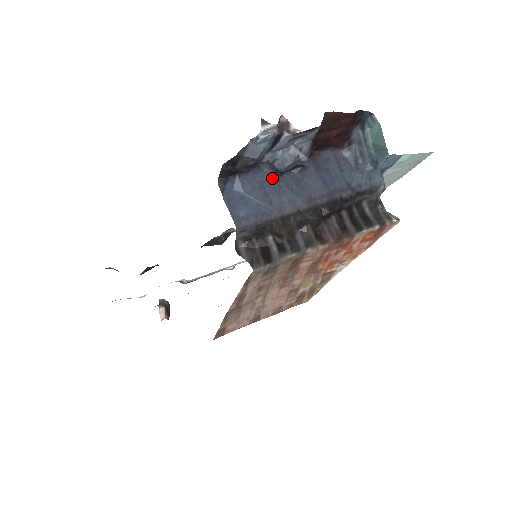
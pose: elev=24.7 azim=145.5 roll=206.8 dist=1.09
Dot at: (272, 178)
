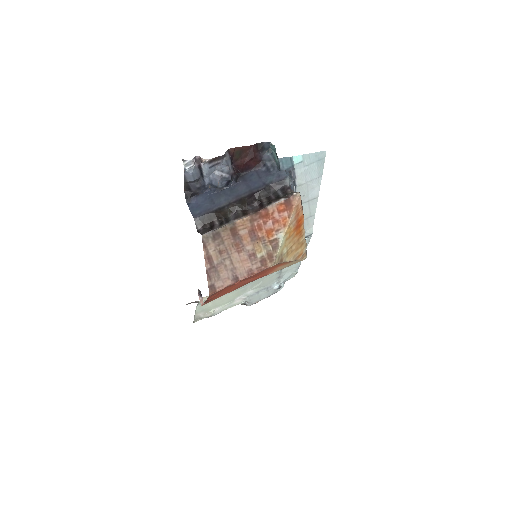
Dot at: (216, 192)
